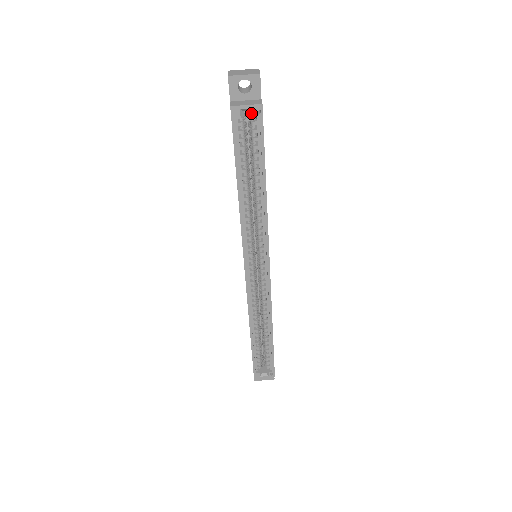
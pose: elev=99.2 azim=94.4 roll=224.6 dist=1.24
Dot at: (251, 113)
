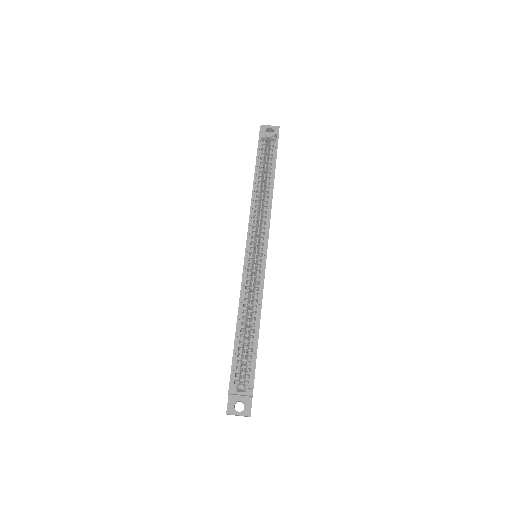
Dot at: (271, 137)
